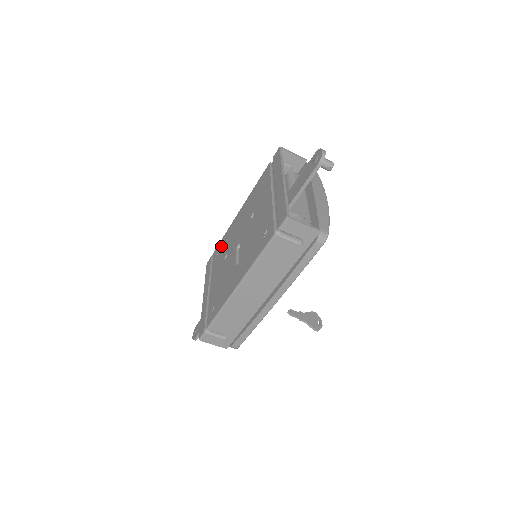
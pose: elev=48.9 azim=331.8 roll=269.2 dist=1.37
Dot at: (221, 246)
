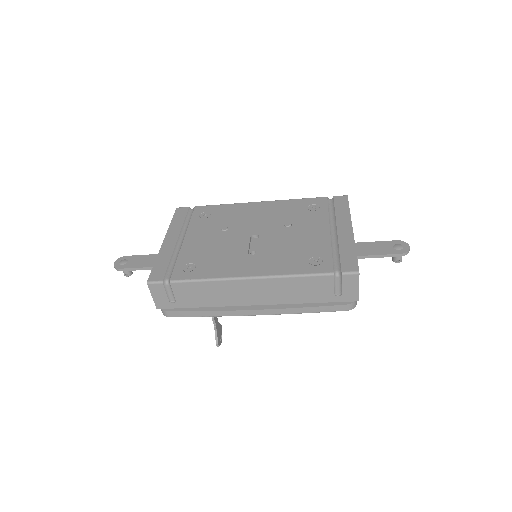
Dot at: (215, 211)
